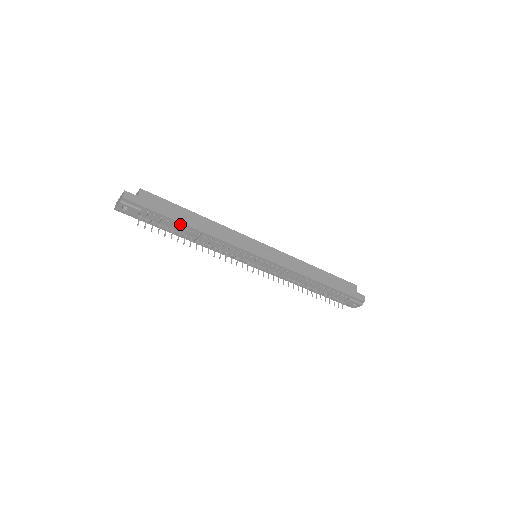
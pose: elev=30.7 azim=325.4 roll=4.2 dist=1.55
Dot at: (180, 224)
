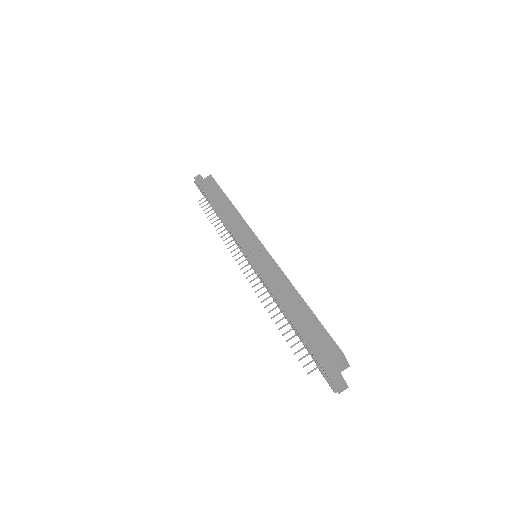
Dot at: (212, 204)
